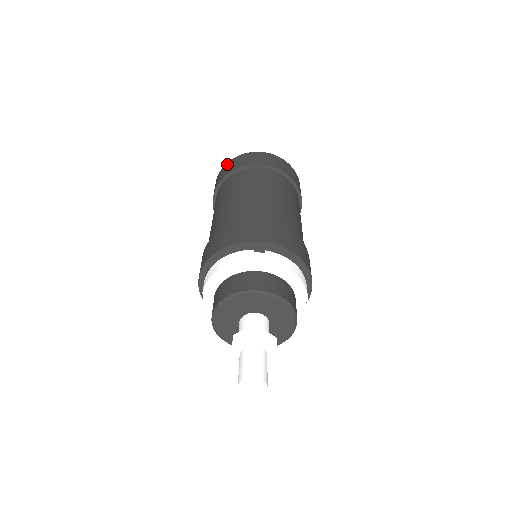
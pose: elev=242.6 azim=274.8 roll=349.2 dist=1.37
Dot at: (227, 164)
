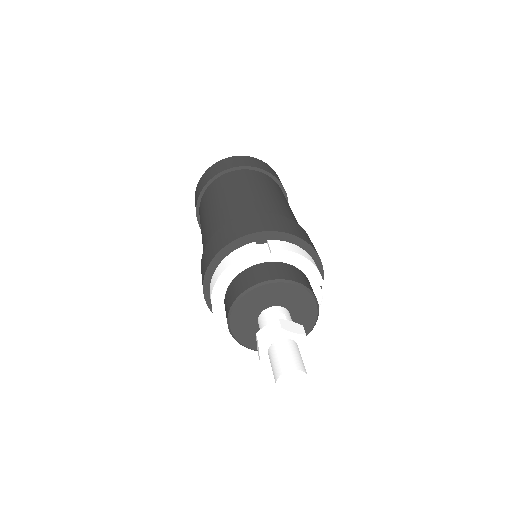
Dot at: (203, 176)
